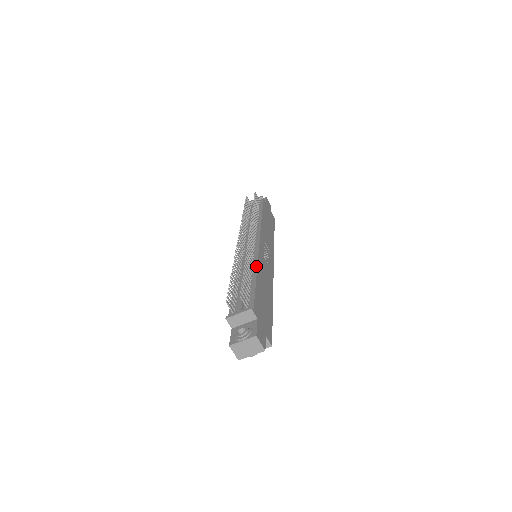
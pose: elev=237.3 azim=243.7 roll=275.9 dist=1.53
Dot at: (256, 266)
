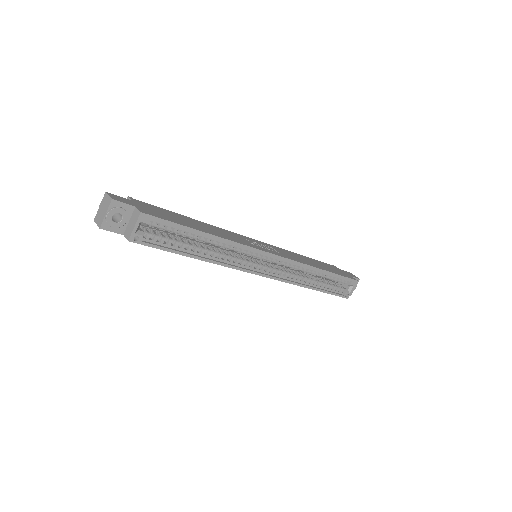
Dot at: occluded
